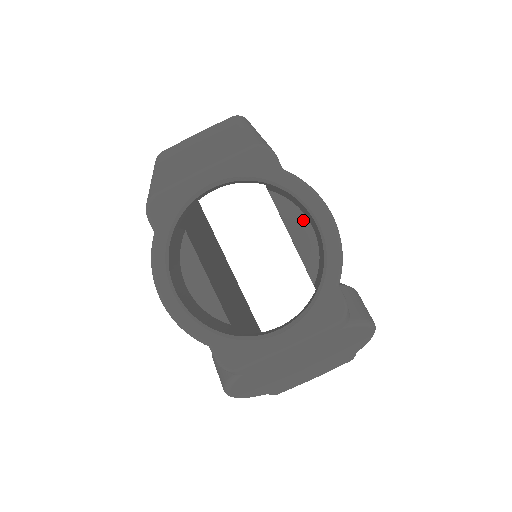
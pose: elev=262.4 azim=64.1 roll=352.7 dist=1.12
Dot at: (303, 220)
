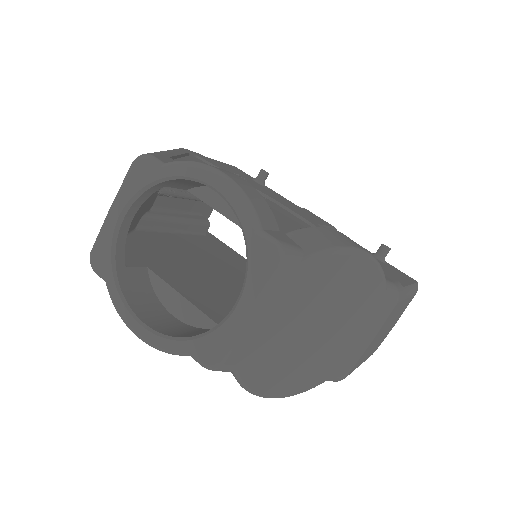
Dot at: occluded
